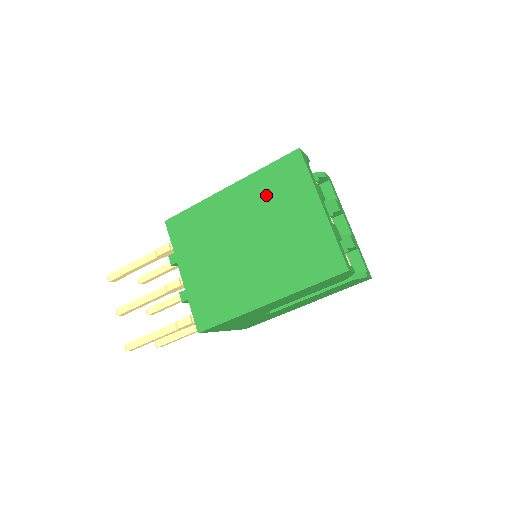
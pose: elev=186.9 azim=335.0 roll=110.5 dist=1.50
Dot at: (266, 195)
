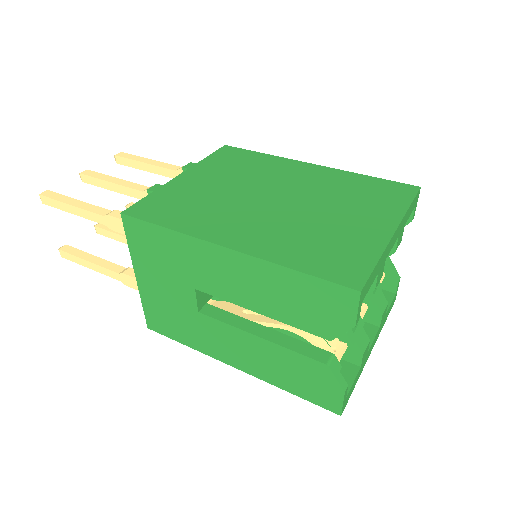
Dot at: (344, 188)
